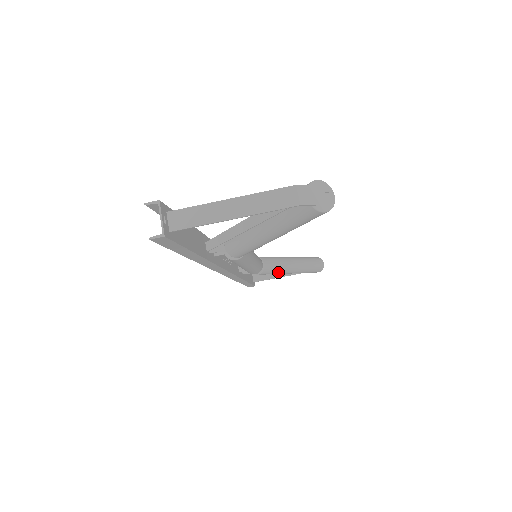
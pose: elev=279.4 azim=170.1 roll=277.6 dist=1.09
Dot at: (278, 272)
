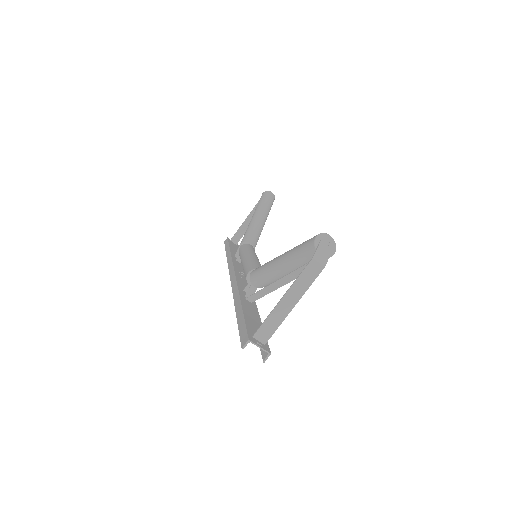
Dot at: (259, 236)
